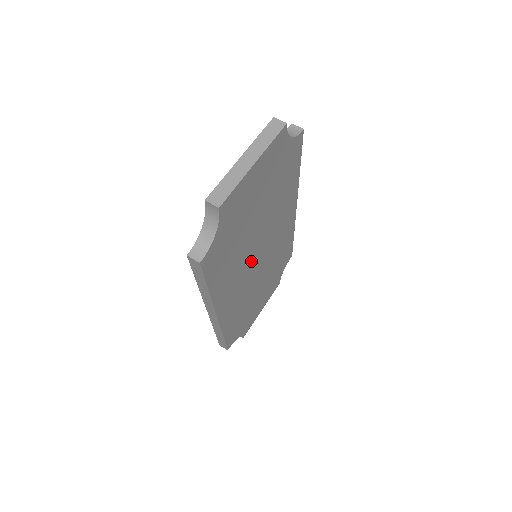
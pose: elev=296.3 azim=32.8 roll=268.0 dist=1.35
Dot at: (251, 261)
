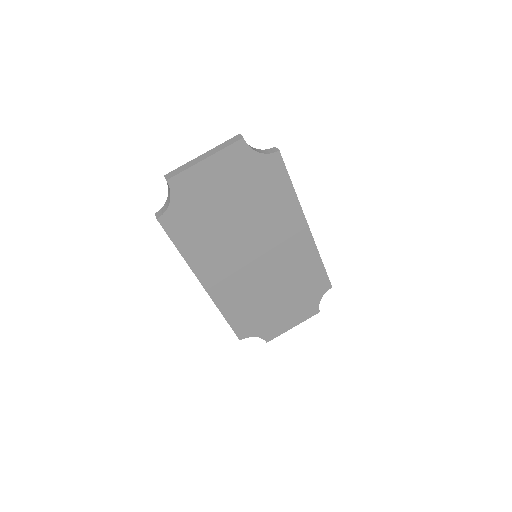
Dot at: (242, 254)
